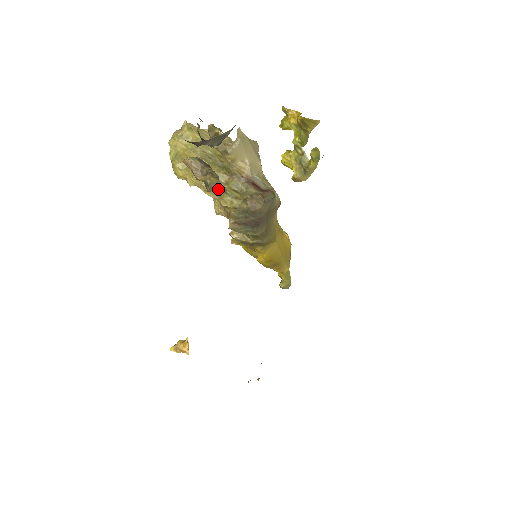
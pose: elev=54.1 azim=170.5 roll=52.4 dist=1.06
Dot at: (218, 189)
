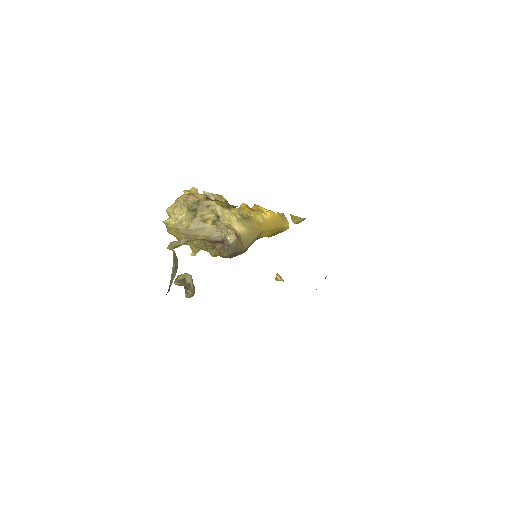
Dot at: (206, 250)
